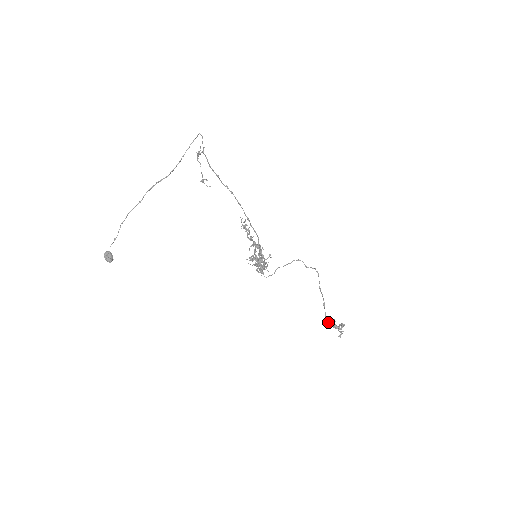
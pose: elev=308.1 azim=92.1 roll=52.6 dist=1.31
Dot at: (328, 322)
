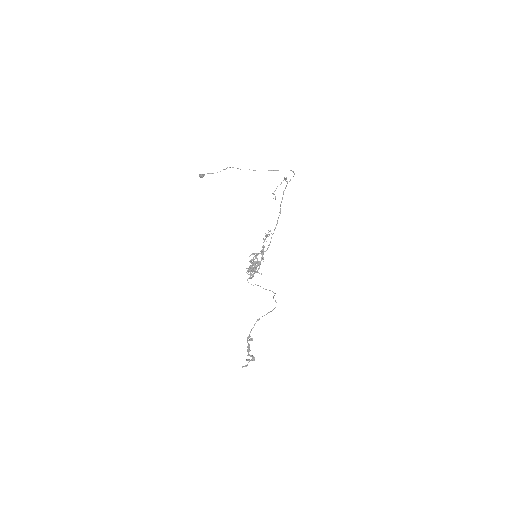
Dot at: (248, 337)
